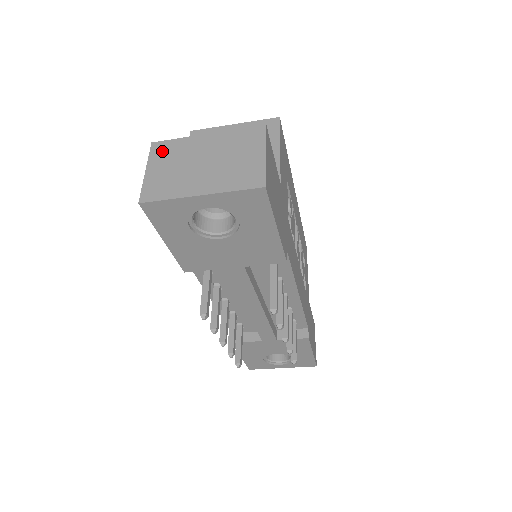
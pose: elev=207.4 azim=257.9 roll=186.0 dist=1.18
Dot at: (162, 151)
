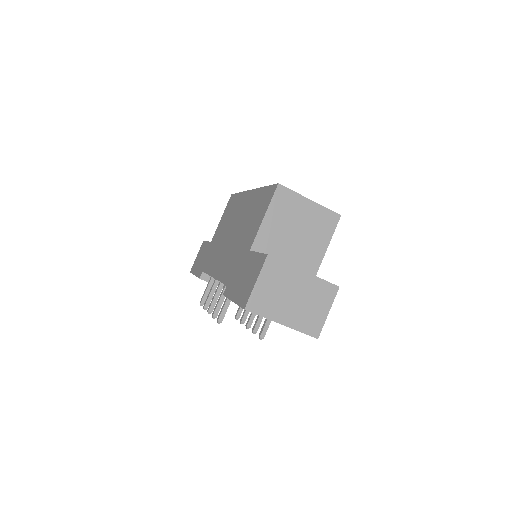
Dot at: (272, 269)
